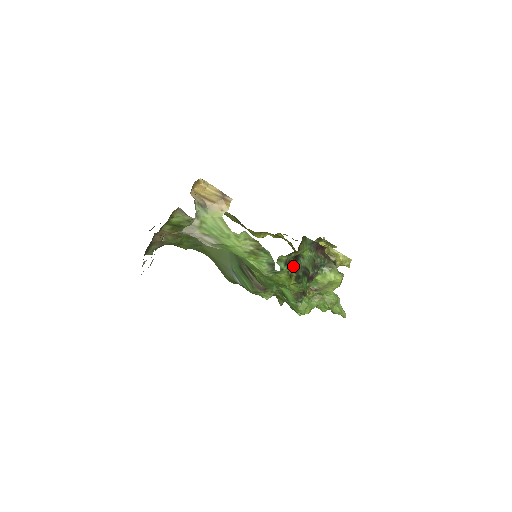
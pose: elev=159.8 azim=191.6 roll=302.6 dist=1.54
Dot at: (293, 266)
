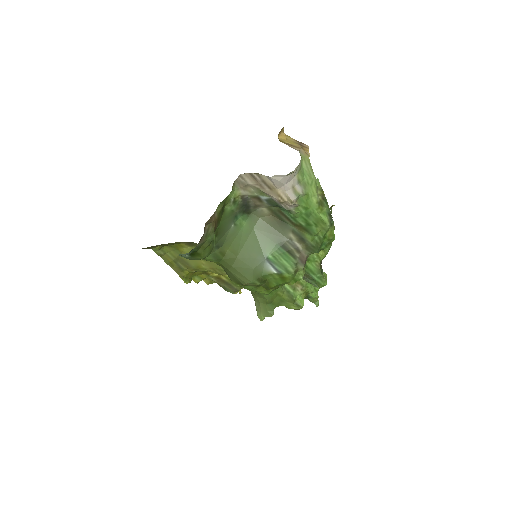
Dot at: occluded
